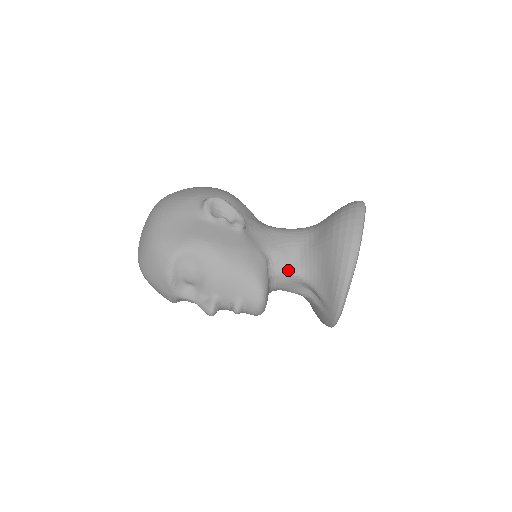
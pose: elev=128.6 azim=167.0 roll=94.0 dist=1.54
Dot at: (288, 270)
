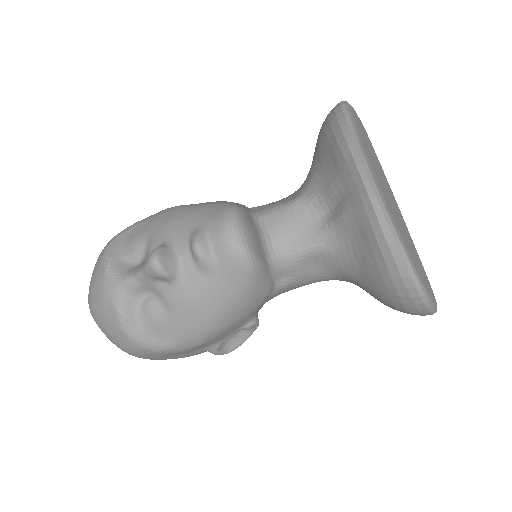
Dot at: (282, 205)
